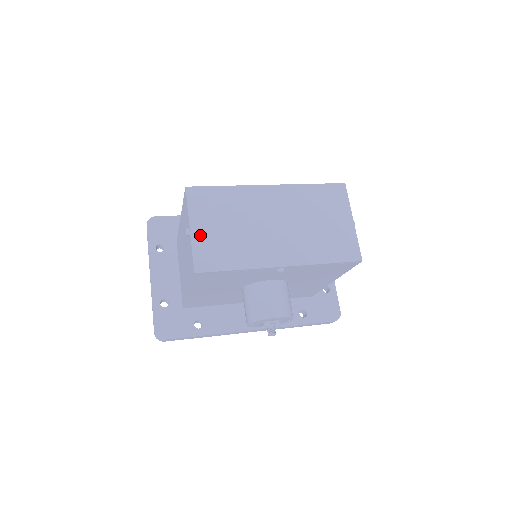
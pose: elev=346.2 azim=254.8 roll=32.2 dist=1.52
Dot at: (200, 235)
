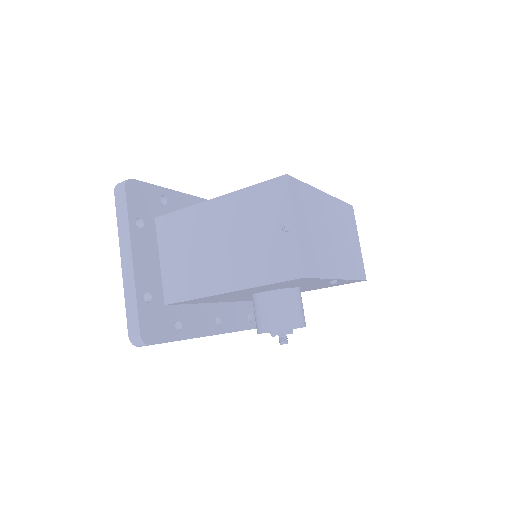
Dot at: (301, 234)
